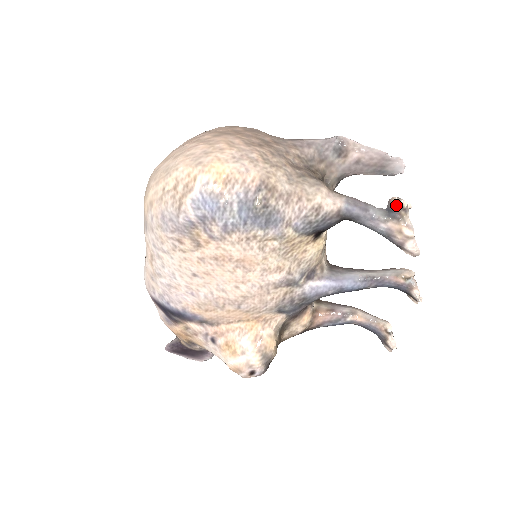
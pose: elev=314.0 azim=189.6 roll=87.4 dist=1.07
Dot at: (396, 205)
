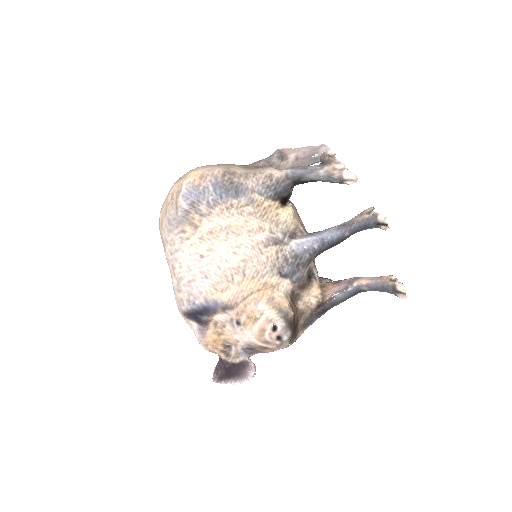
Dot at: (324, 157)
